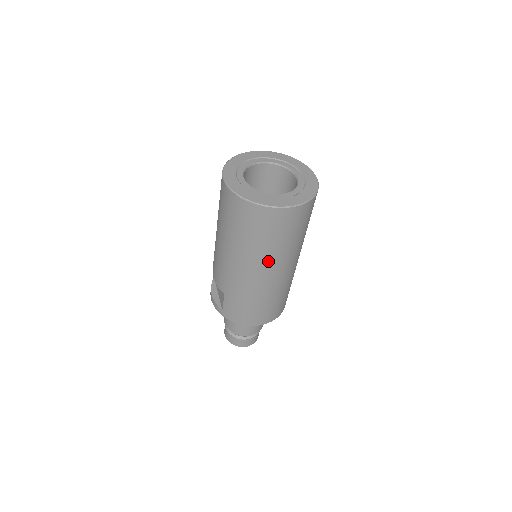
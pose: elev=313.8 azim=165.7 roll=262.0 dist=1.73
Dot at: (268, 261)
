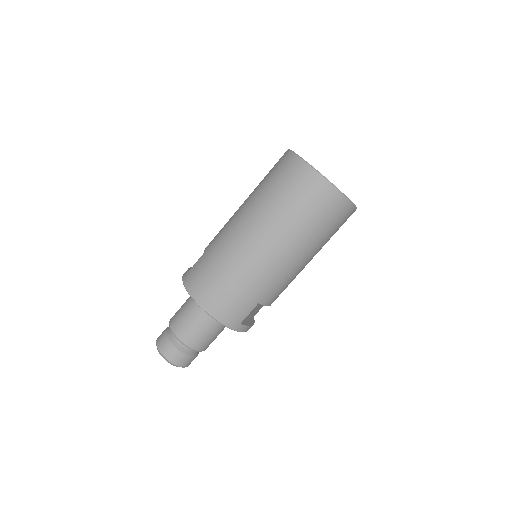
Dot at: (266, 222)
